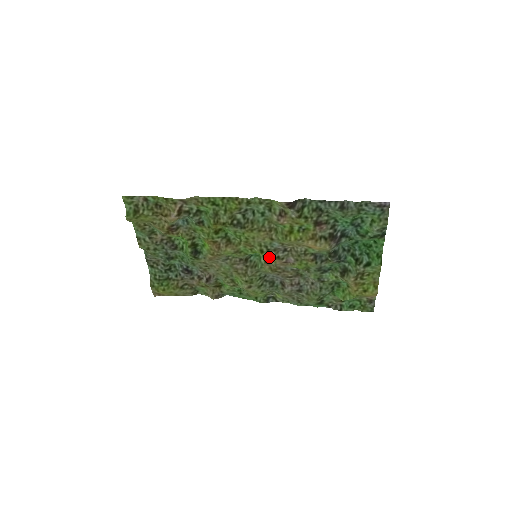
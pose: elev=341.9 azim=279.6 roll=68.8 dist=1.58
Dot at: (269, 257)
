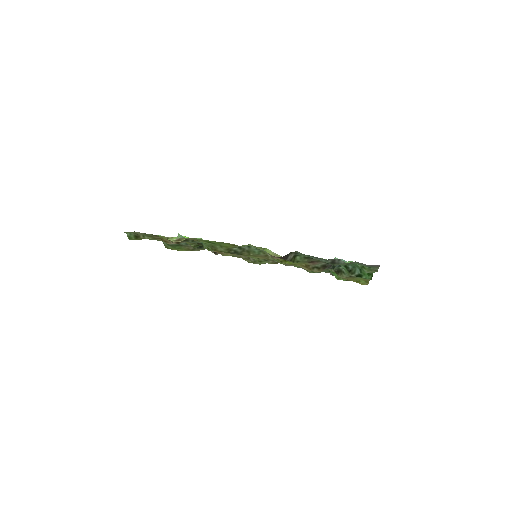
Dot at: (268, 262)
